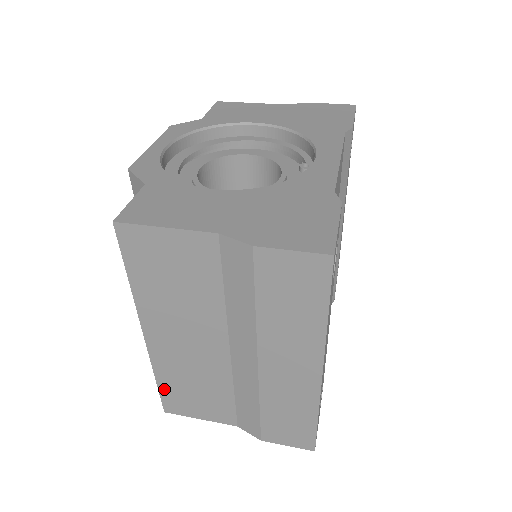
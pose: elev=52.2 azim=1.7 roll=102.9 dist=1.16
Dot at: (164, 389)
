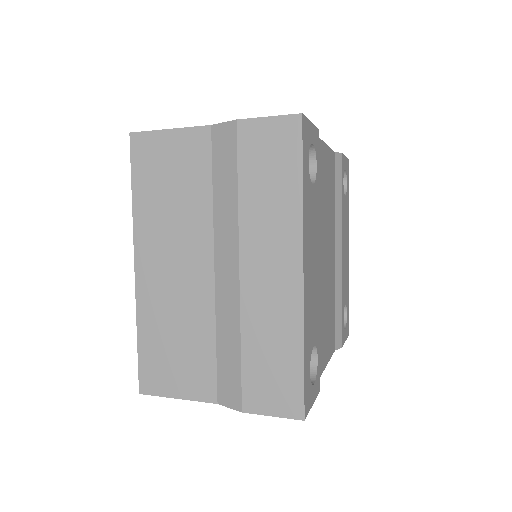
Dot at: (144, 350)
